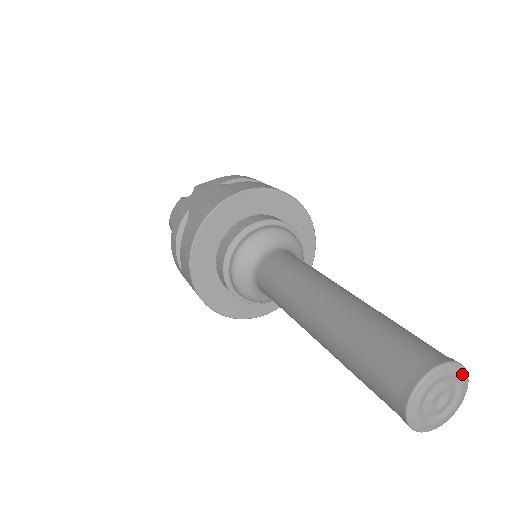
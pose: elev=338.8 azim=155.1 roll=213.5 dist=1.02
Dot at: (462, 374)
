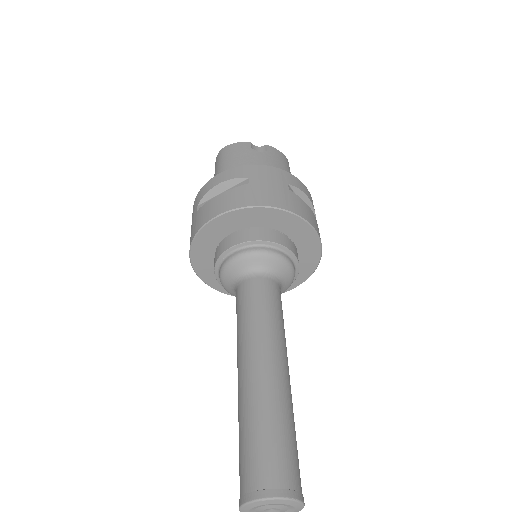
Dot at: (299, 509)
